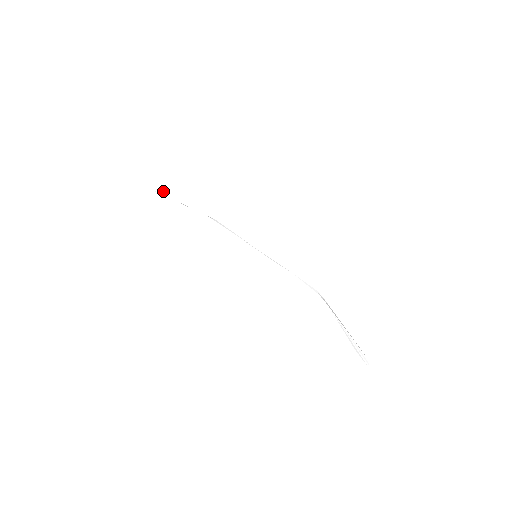
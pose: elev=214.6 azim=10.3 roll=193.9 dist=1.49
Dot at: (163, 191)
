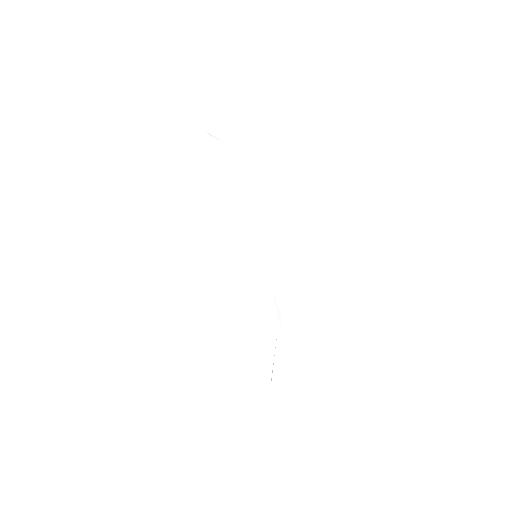
Dot at: (223, 149)
